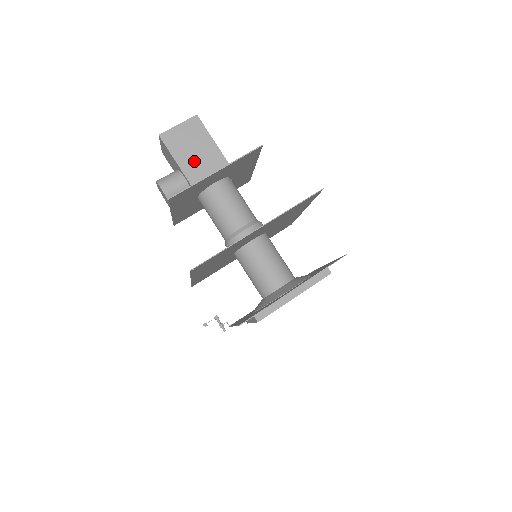
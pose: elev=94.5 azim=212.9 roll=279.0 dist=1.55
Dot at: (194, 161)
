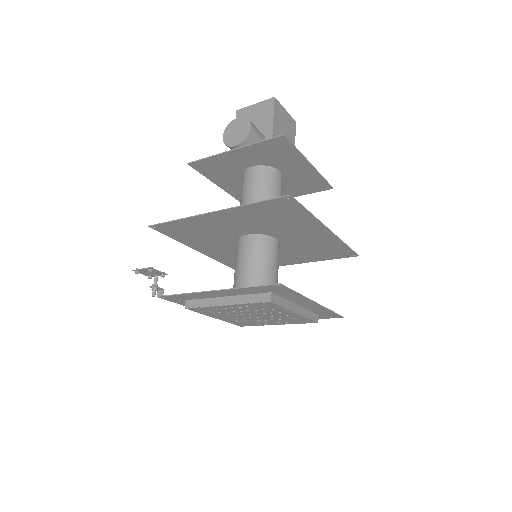
Dot at: occluded
